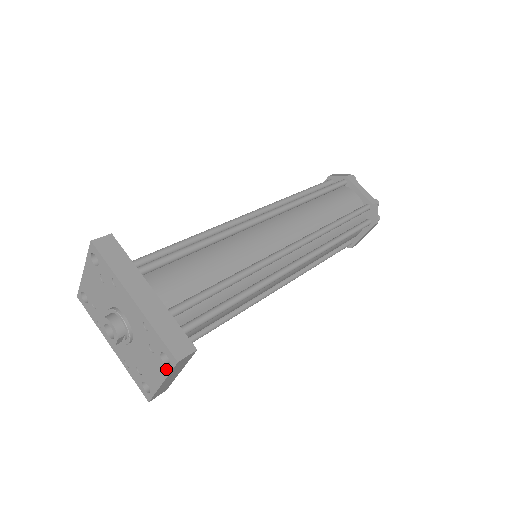
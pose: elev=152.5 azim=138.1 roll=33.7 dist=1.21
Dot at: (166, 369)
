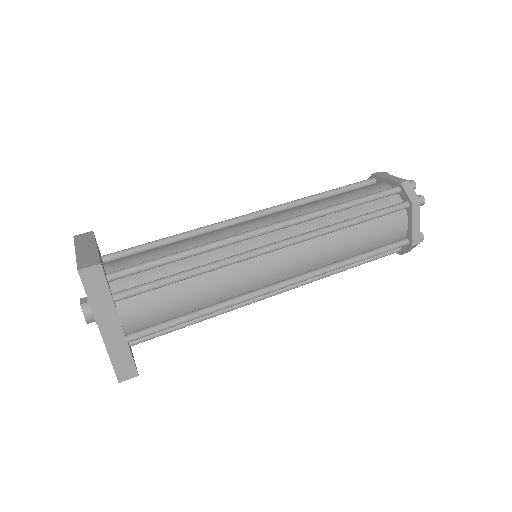
Dot at: occluded
